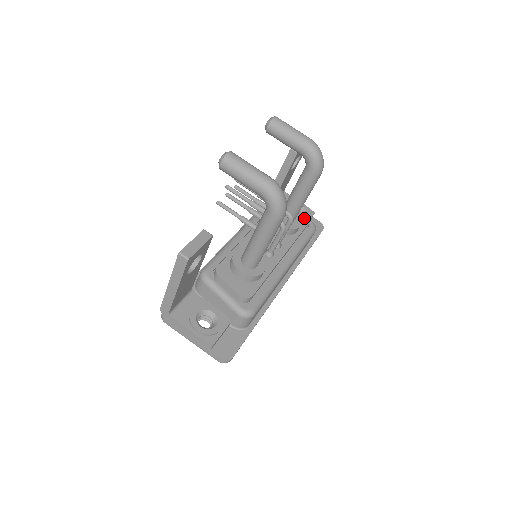
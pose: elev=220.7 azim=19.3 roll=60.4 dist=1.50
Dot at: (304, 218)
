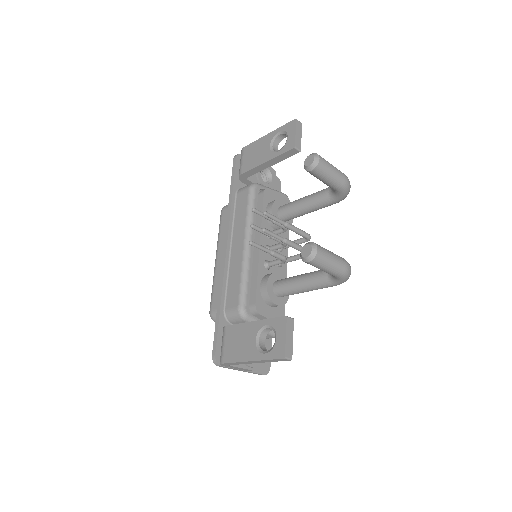
Dot at: (286, 200)
